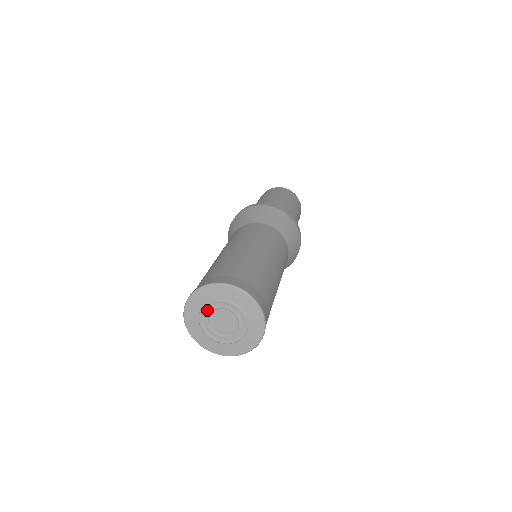
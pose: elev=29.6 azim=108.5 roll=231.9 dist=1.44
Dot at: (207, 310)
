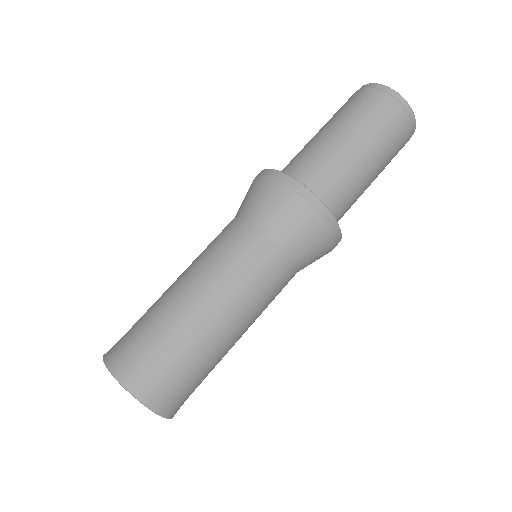
Dot at: occluded
